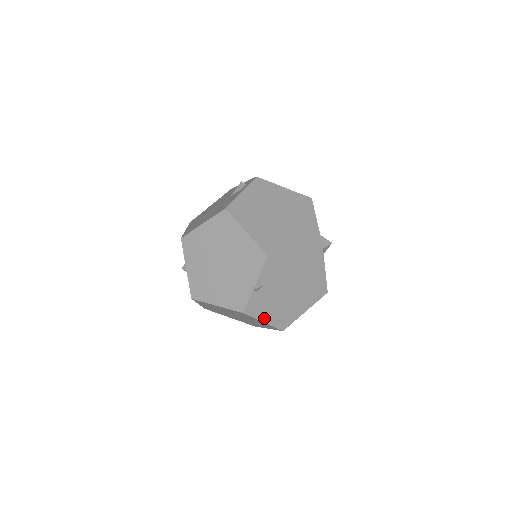
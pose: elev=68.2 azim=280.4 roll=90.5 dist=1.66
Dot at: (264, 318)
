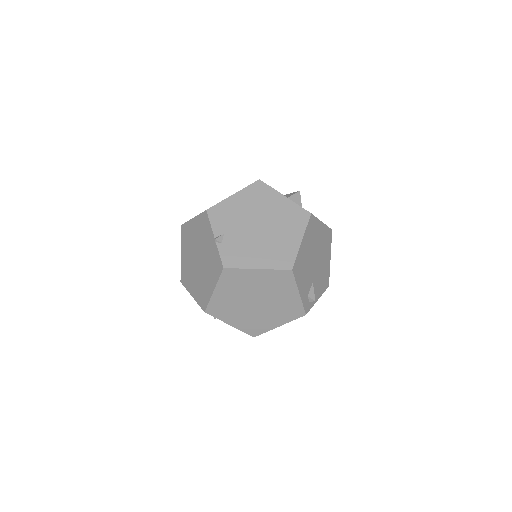
Dot at: (254, 265)
